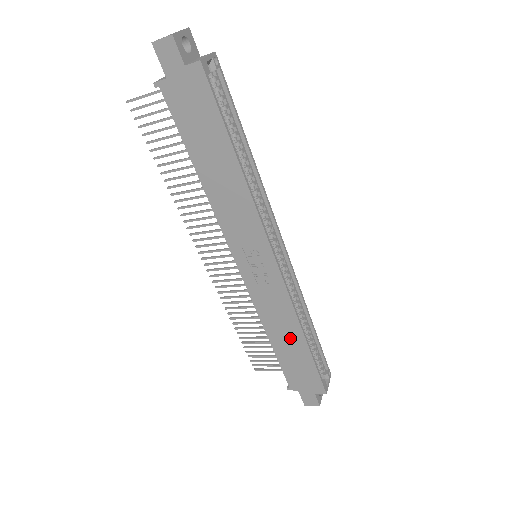
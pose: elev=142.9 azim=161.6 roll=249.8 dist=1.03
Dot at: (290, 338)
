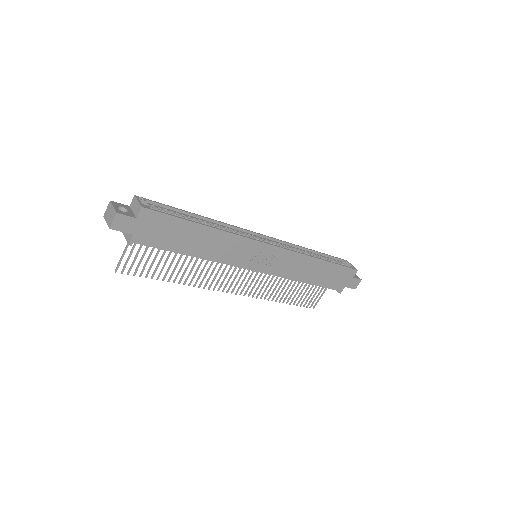
Dot at: (315, 269)
